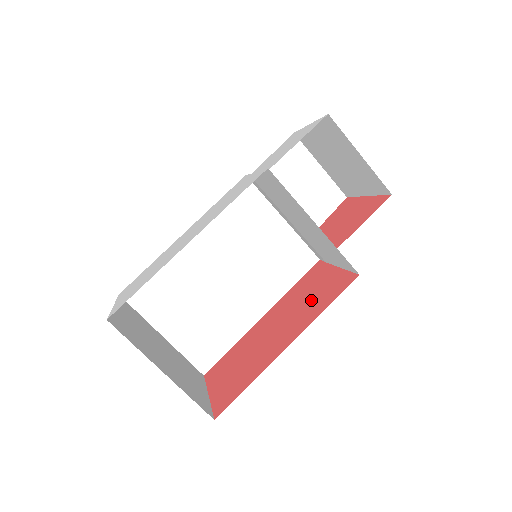
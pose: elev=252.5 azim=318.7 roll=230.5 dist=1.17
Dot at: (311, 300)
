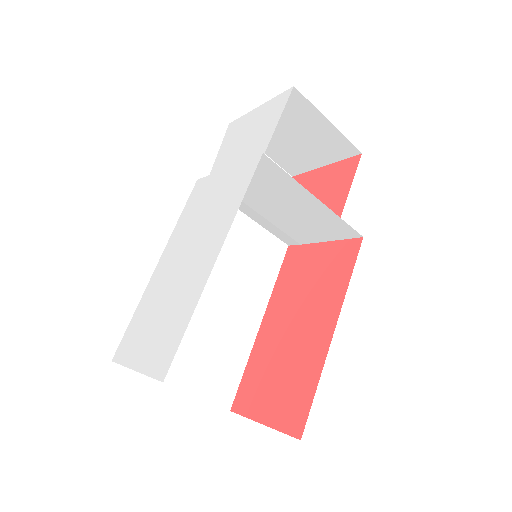
Dot at: (319, 281)
